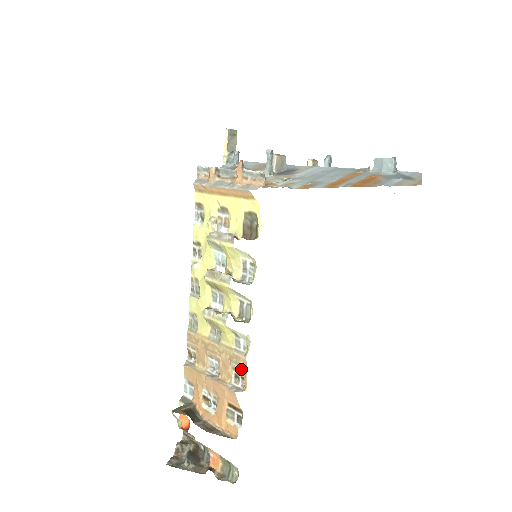
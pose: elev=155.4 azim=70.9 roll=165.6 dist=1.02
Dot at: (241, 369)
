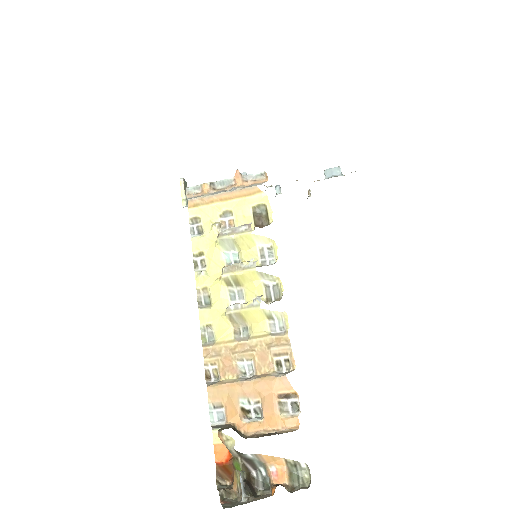
Dot at: (284, 350)
